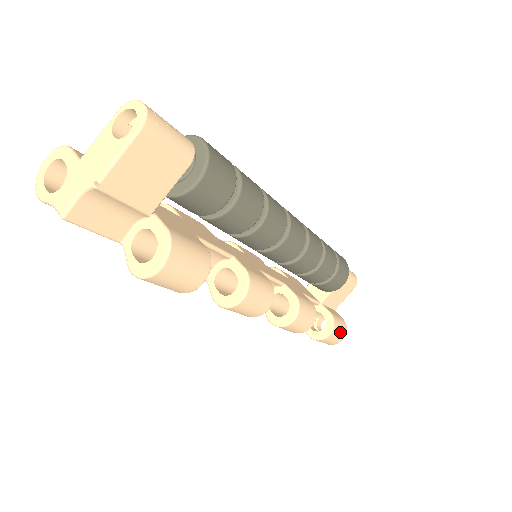
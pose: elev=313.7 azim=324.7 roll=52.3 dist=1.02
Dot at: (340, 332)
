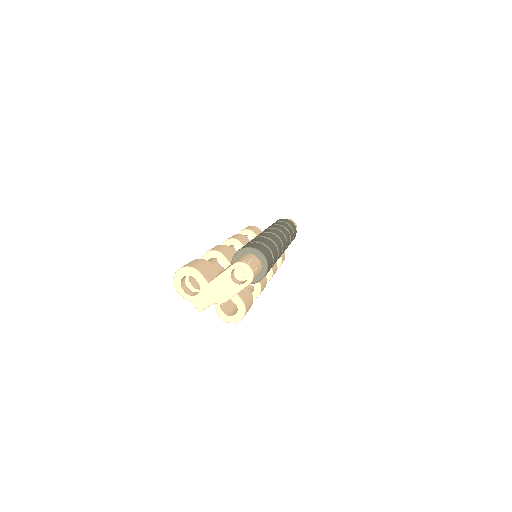
Dot at: occluded
